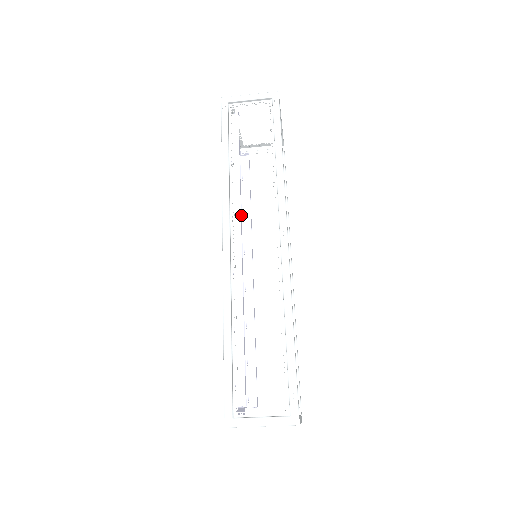
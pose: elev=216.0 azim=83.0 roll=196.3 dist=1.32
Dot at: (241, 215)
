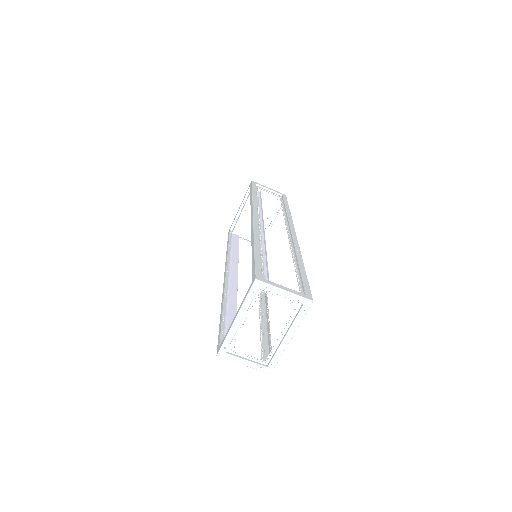
Dot at: (231, 254)
